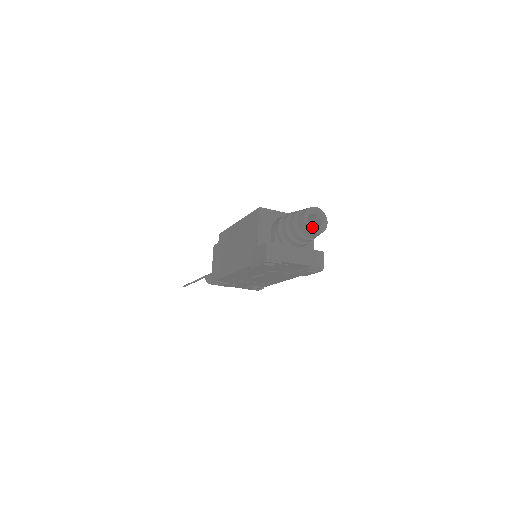
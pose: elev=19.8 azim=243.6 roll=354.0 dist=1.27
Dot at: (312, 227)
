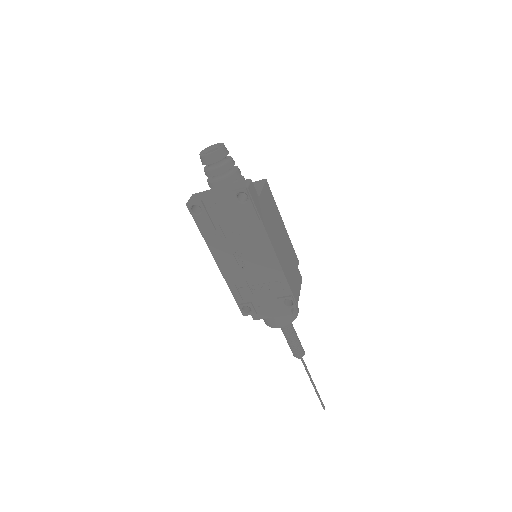
Dot at: (208, 155)
